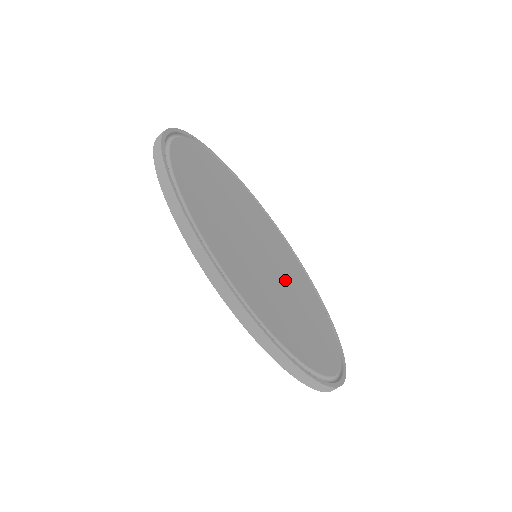
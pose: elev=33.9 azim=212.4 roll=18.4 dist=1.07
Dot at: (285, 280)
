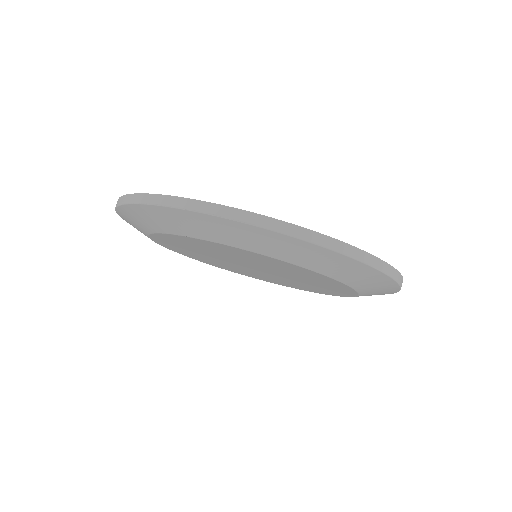
Dot at: occluded
